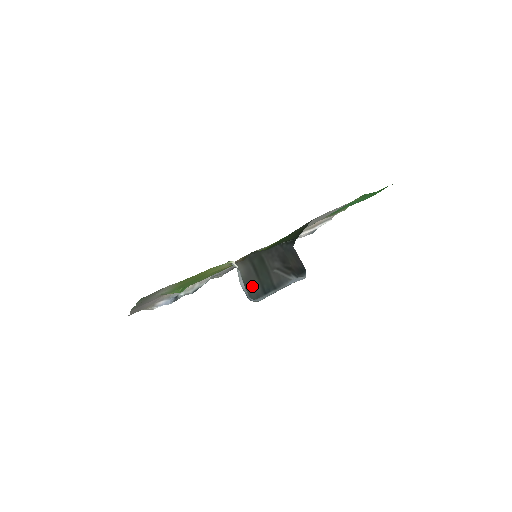
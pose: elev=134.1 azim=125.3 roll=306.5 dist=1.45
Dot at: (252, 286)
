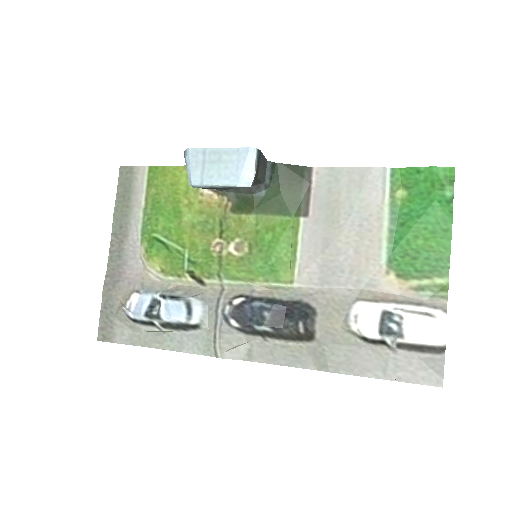
Dot at: occluded
